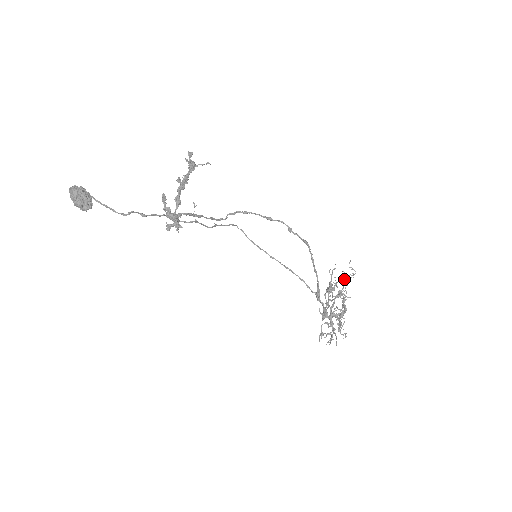
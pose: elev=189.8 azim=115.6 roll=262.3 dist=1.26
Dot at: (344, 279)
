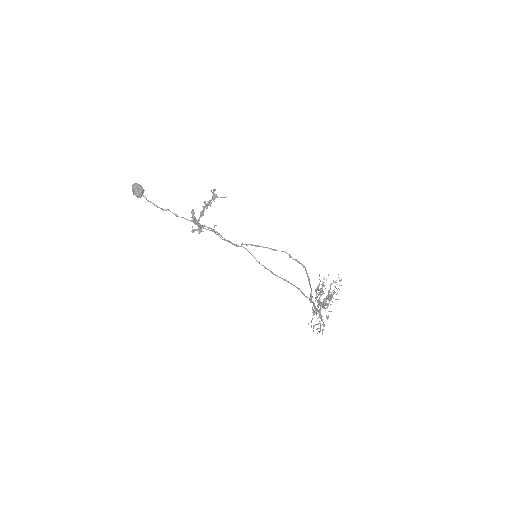
Dot at: (331, 283)
